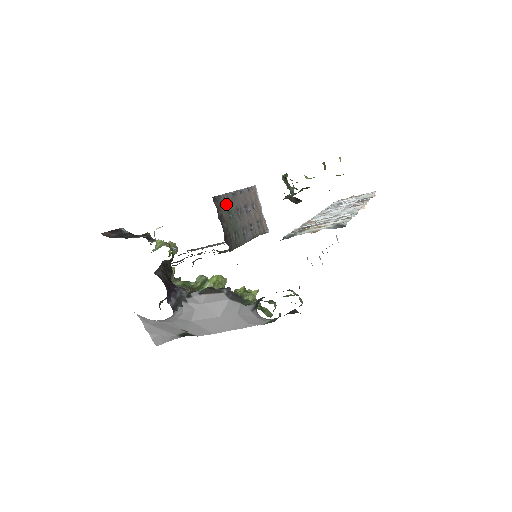
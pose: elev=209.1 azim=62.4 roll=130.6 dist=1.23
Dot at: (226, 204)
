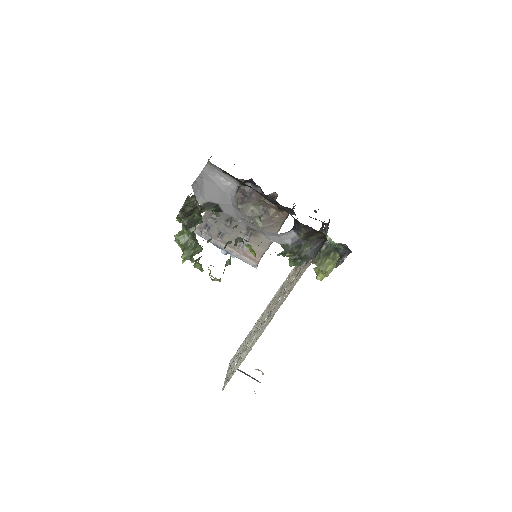
Dot at: occluded
